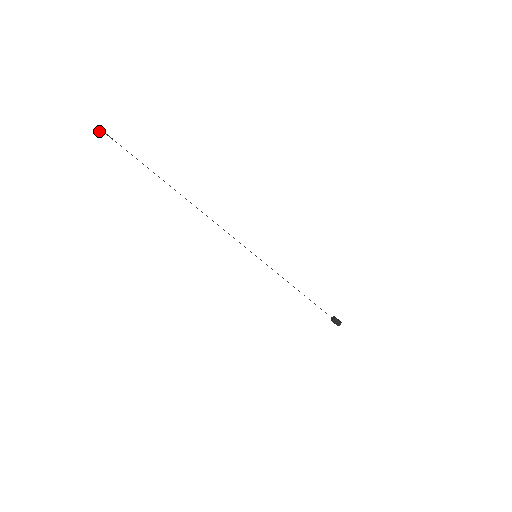
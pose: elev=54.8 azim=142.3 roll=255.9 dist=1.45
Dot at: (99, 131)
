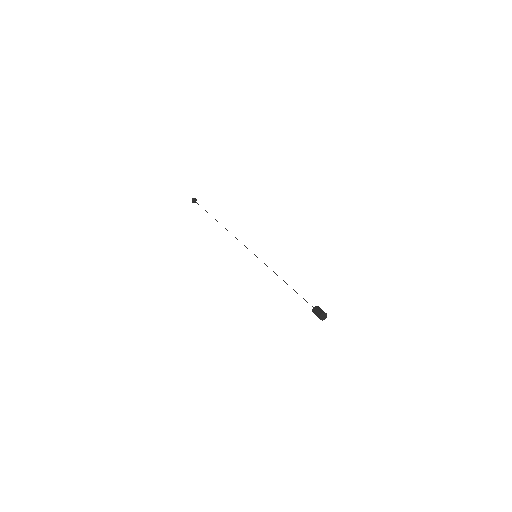
Dot at: (193, 200)
